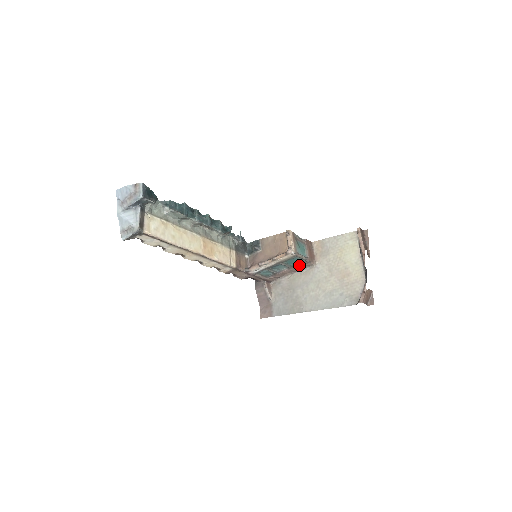
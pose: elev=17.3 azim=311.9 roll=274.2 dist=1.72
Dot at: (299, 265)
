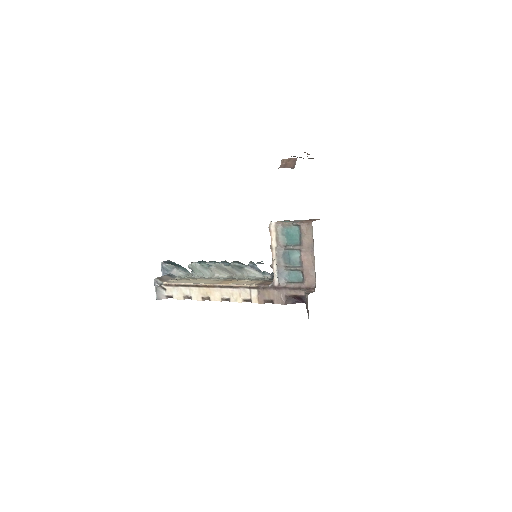
Dot at: (302, 237)
